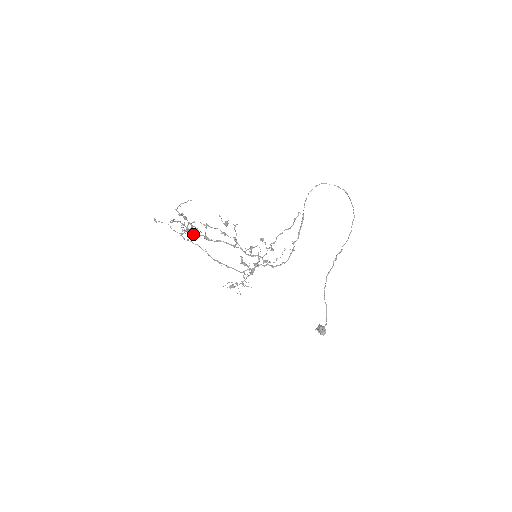
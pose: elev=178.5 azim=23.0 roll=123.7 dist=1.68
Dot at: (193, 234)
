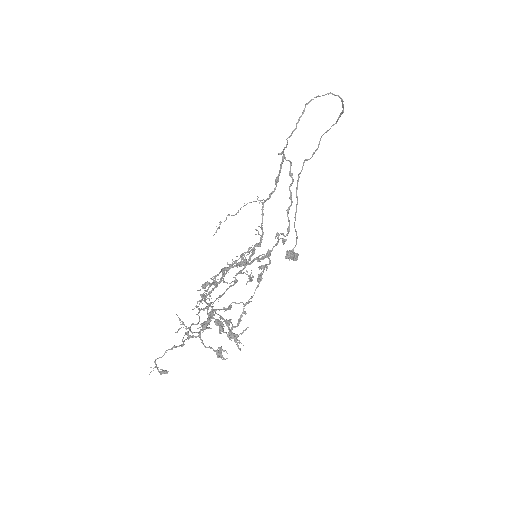
Dot at: (210, 320)
